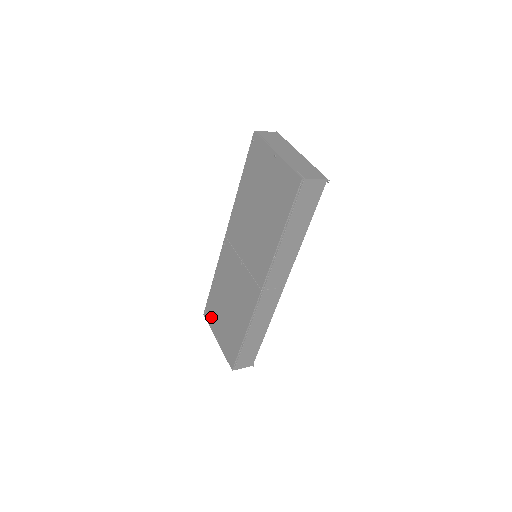
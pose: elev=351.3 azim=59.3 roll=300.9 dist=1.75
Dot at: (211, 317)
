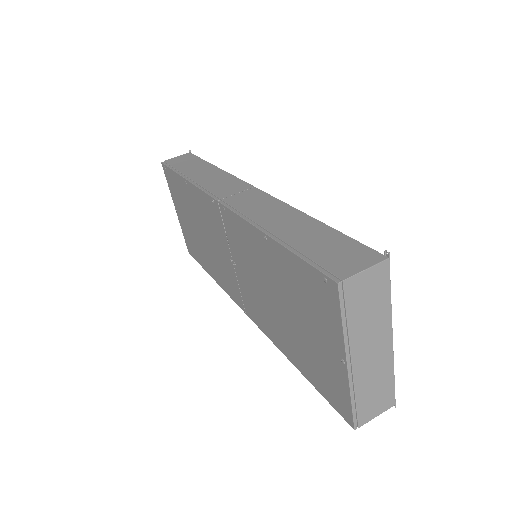
Dot at: (172, 187)
